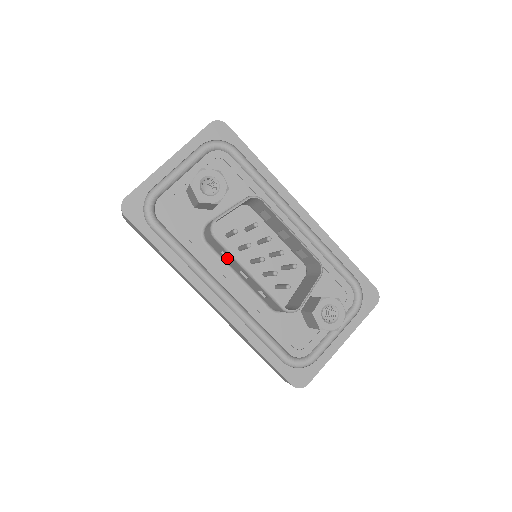
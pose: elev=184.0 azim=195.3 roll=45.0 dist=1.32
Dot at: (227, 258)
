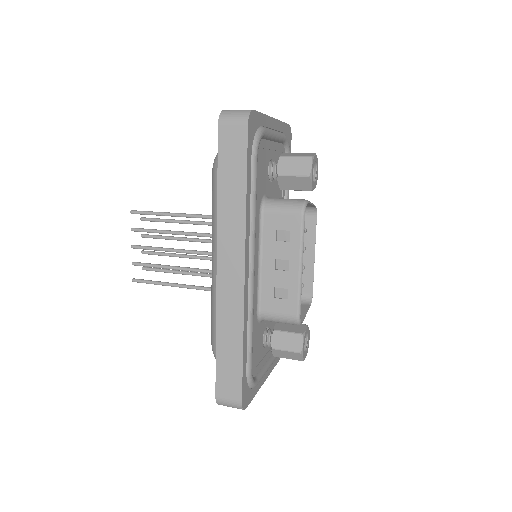
Dot at: (276, 239)
